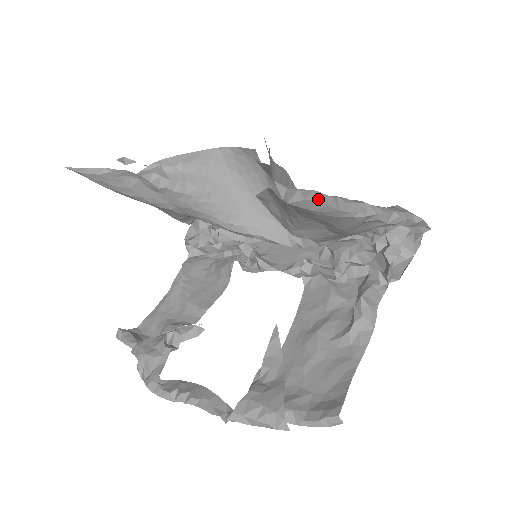
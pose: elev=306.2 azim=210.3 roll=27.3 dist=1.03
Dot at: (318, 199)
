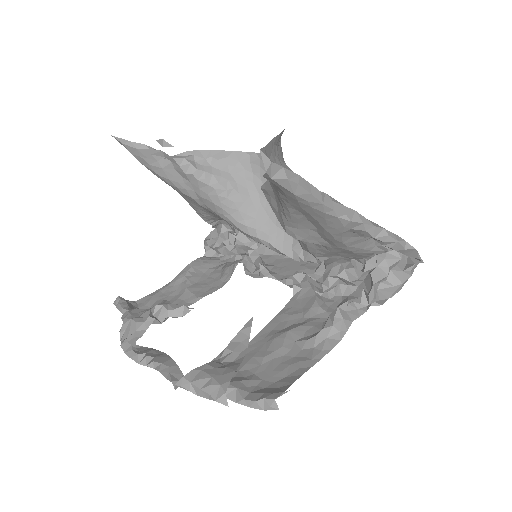
Dot at: (302, 184)
